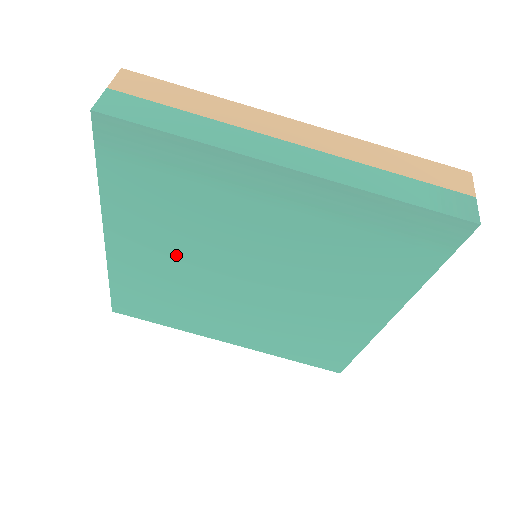
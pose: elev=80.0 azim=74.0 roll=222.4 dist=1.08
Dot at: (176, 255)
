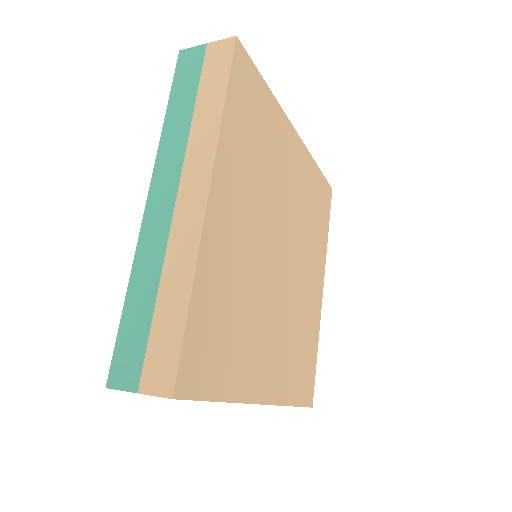
Dot at: occluded
